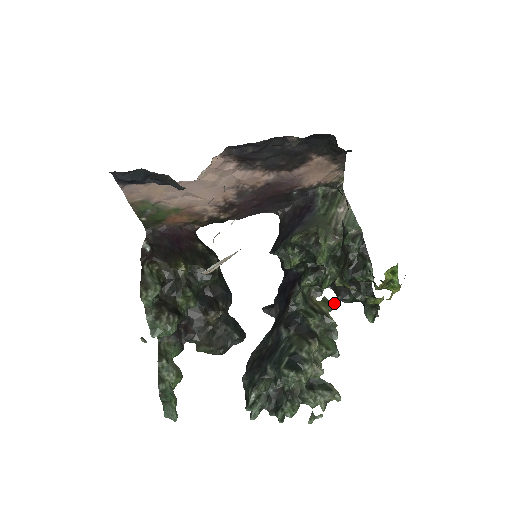
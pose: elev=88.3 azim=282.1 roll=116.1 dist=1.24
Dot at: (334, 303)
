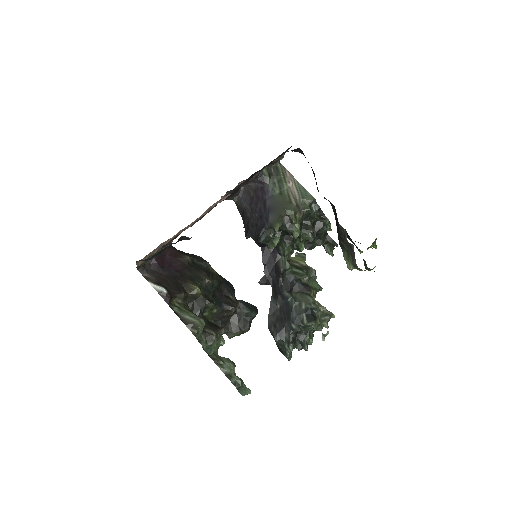
Dot at: (305, 254)
